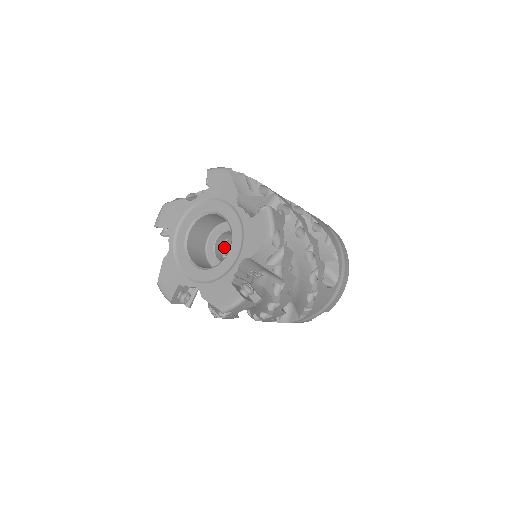
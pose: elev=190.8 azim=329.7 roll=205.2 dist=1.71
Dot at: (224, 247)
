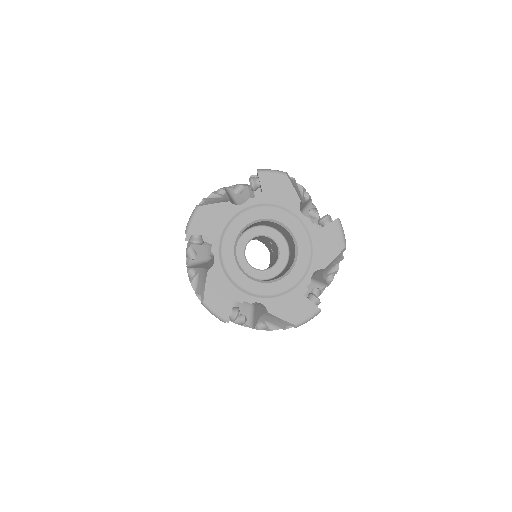
Dot at: occluded
